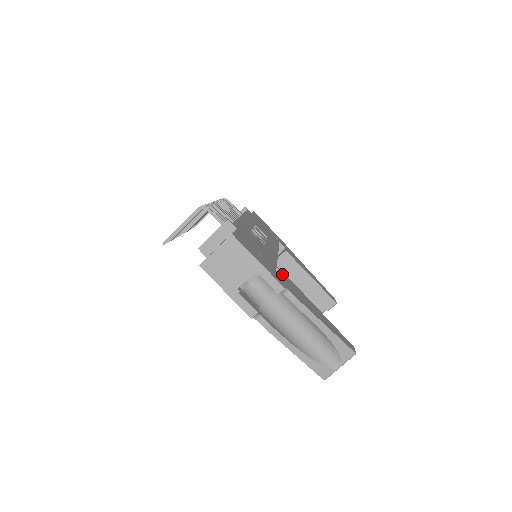
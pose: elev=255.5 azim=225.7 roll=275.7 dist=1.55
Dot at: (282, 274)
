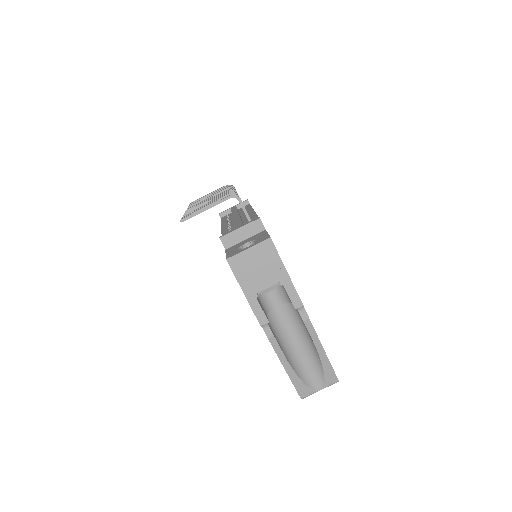
Dot at: occluded
